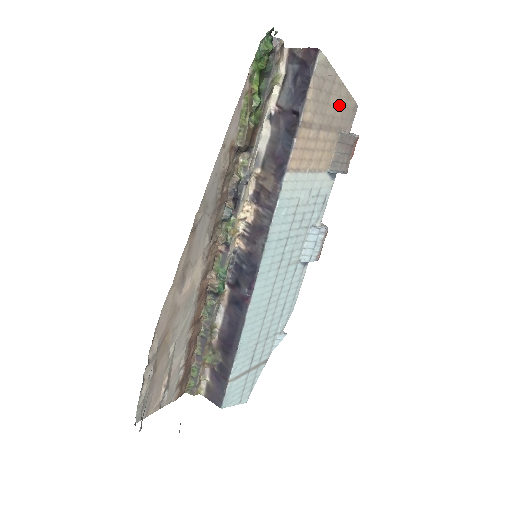
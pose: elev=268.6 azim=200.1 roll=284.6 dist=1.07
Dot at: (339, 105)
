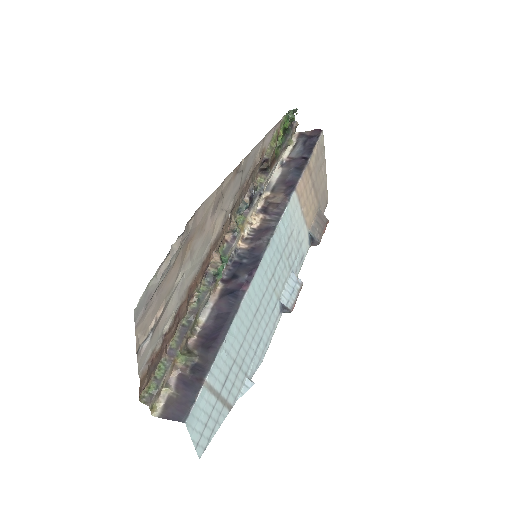
Dot at: (322, 185)
